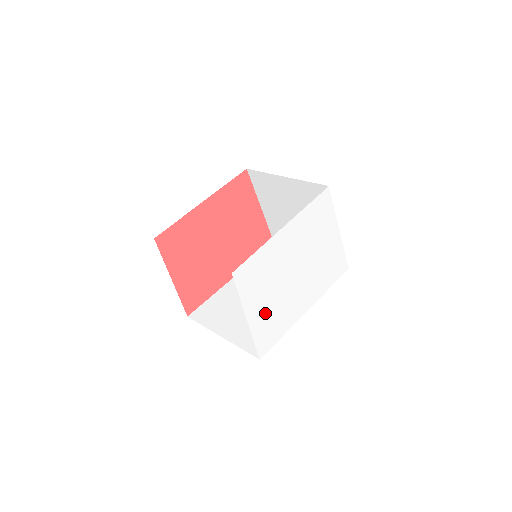
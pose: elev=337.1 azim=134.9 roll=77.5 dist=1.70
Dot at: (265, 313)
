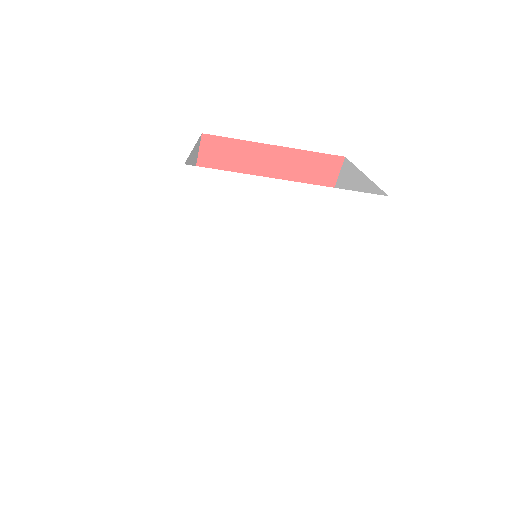
Dot at: (254, 364)
